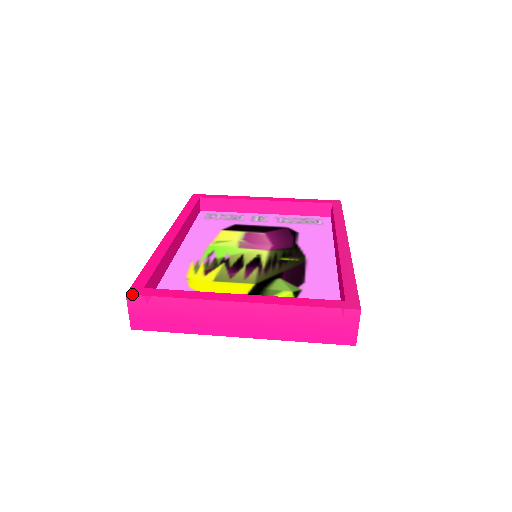
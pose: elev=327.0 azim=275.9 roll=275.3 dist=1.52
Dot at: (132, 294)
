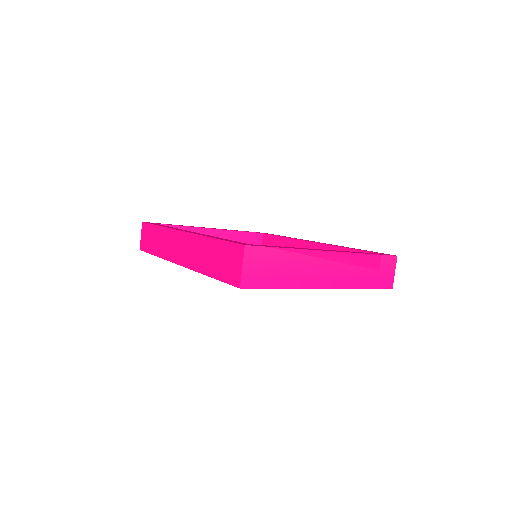
Dot at: (250, 245)
